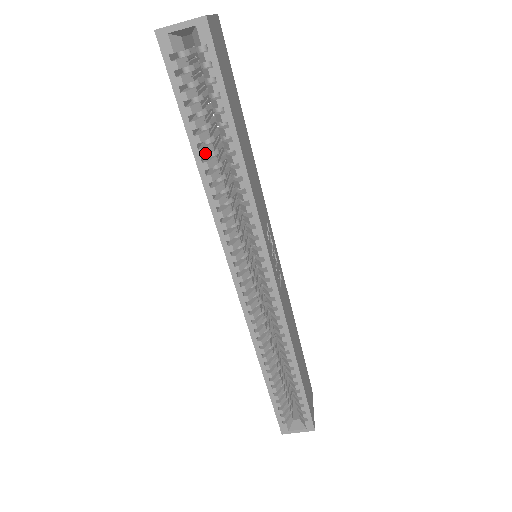
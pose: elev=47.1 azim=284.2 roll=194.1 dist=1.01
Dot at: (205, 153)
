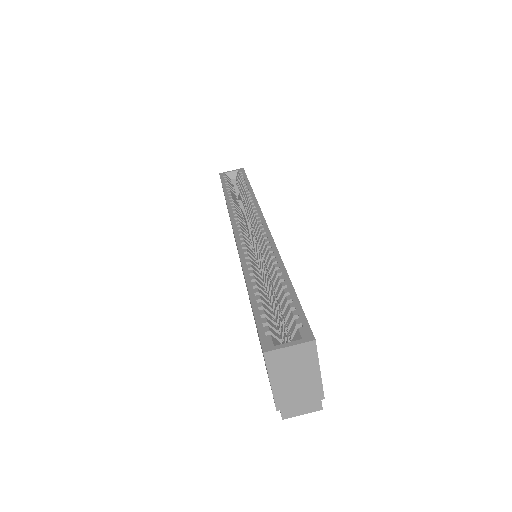
Dot at: (231, 193)
